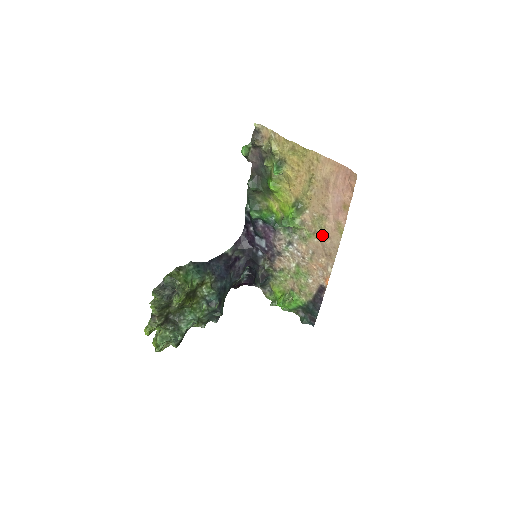
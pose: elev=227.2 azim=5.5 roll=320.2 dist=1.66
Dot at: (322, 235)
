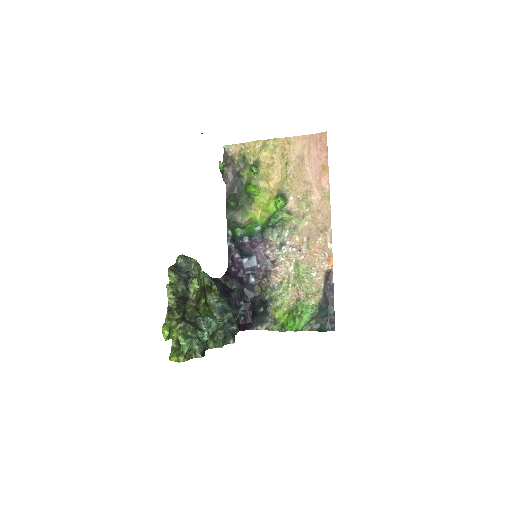
Dot at: (311, 214)
